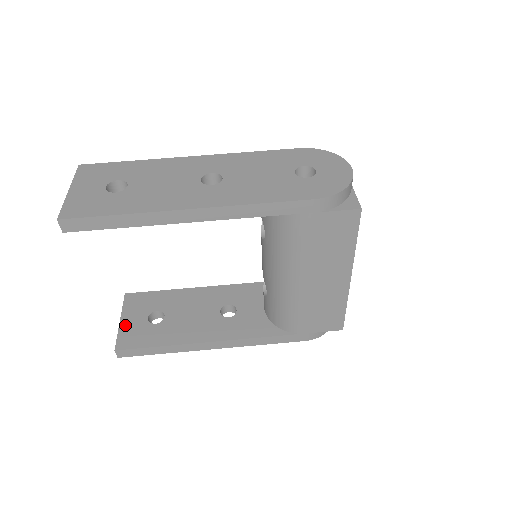
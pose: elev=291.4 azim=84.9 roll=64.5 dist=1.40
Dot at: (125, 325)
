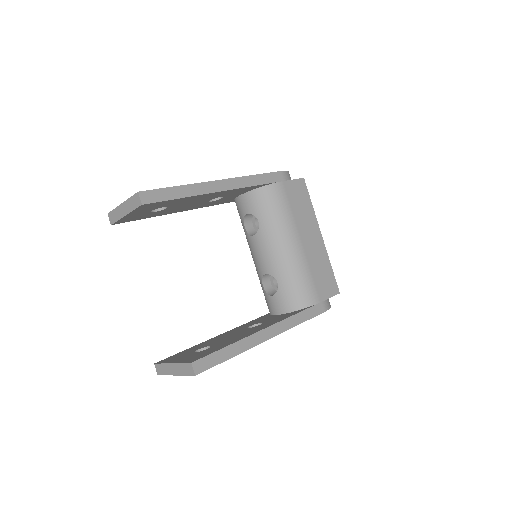
Dot at: (180, 360)
